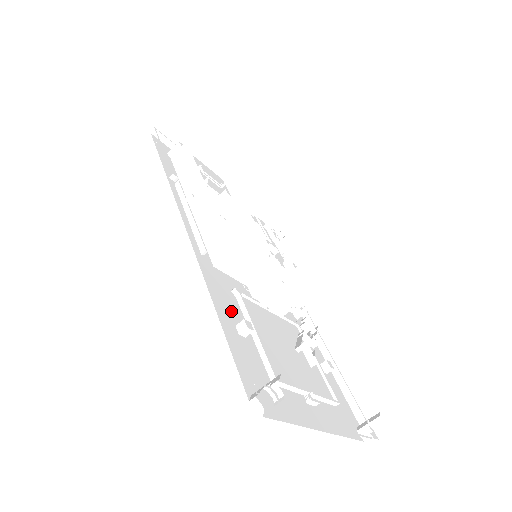
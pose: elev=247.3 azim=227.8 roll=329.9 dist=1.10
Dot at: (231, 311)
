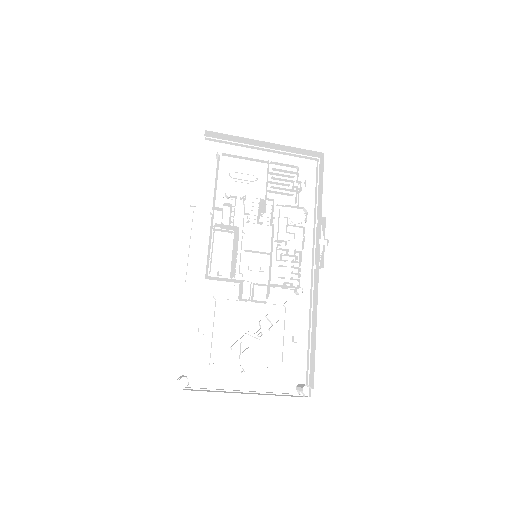
Dot at: (201, 316)
